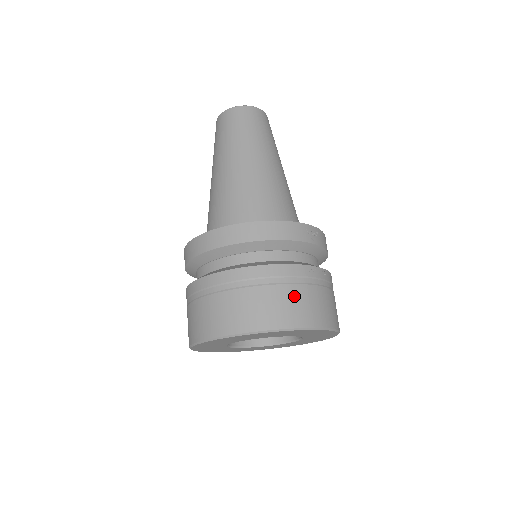
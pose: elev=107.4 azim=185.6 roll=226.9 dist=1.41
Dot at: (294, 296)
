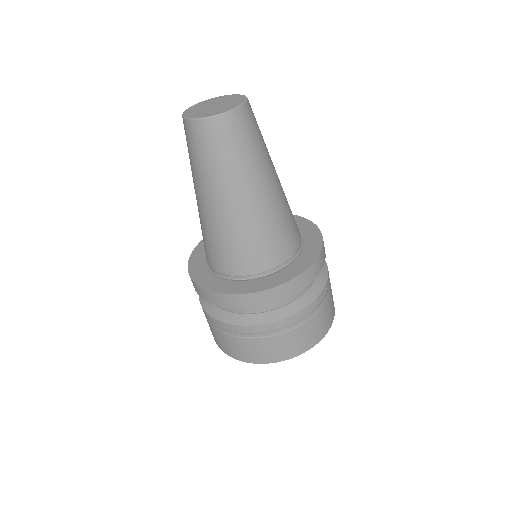
Dot at: (306, 331)
